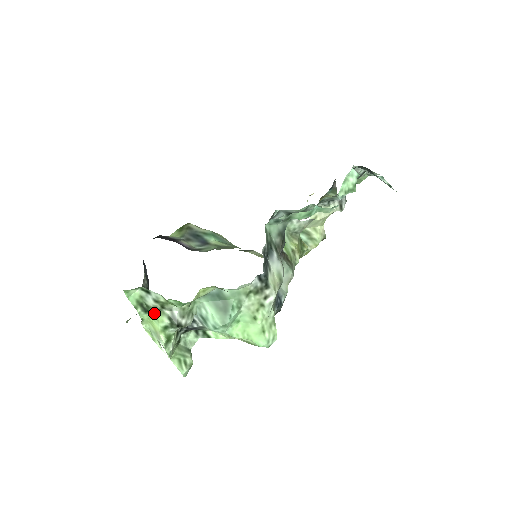
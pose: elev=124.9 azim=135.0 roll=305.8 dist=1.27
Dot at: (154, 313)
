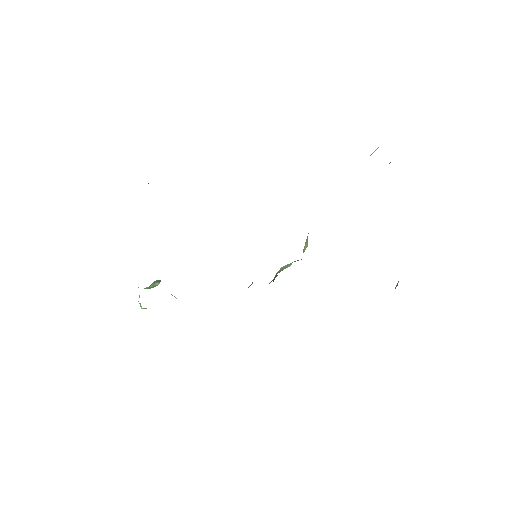
Dot at: occluded
